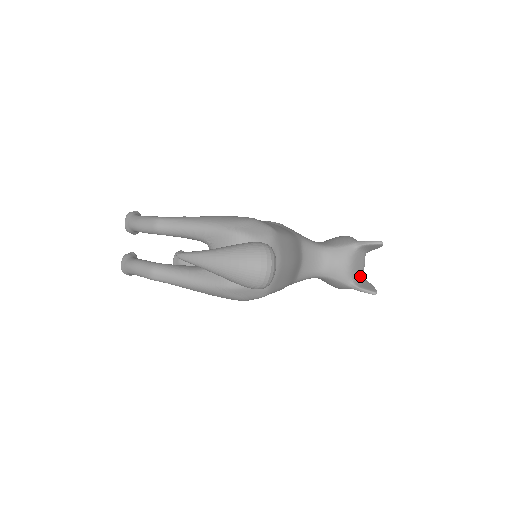
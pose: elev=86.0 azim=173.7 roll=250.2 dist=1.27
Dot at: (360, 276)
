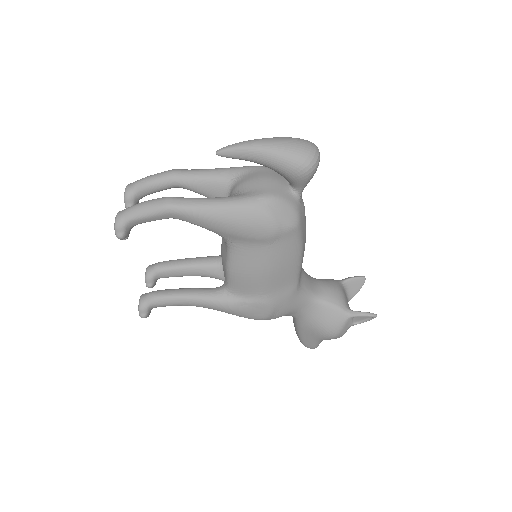
Dot at: occluded
